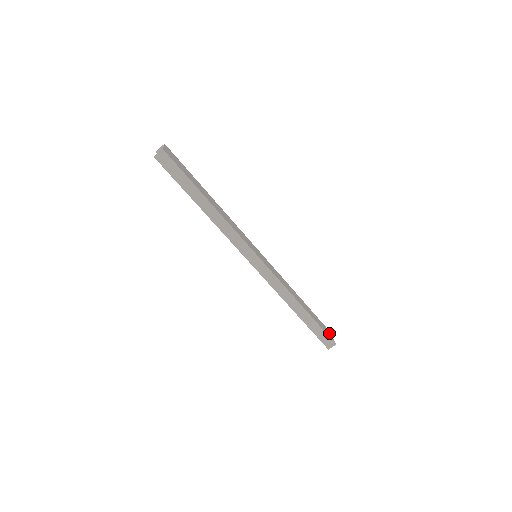
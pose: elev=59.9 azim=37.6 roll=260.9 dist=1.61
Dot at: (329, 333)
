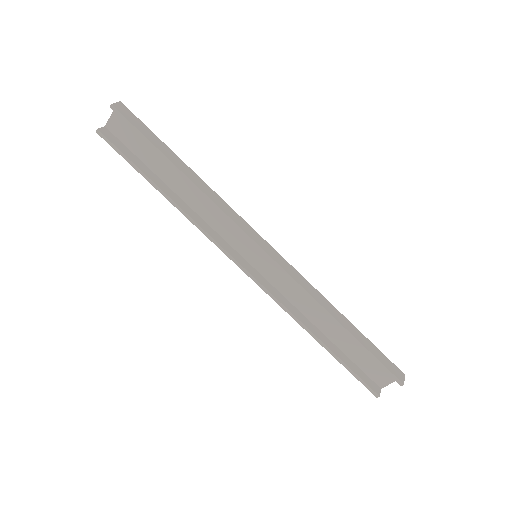
Dot at: (383, 376)
